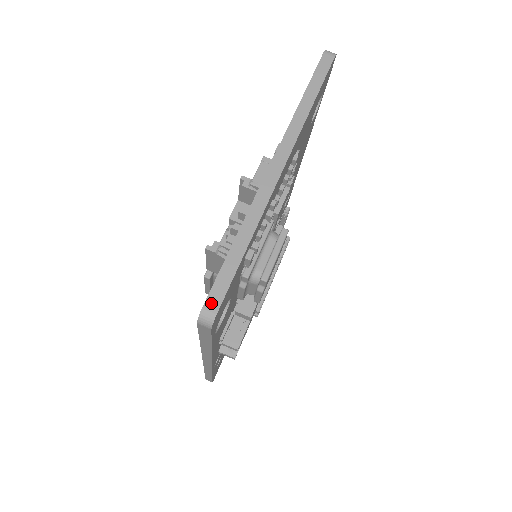
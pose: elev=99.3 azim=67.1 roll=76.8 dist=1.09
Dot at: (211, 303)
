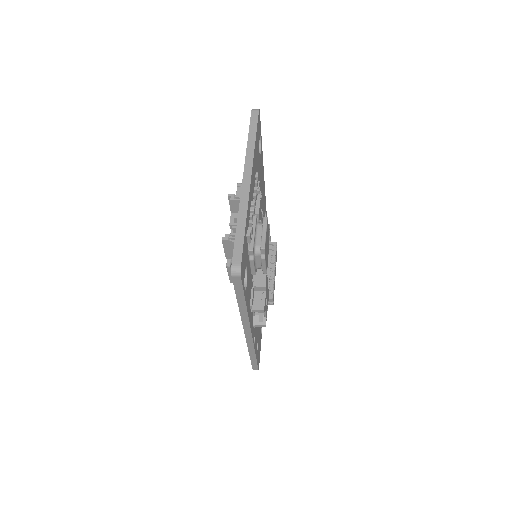
Dot at: (236, 261)
